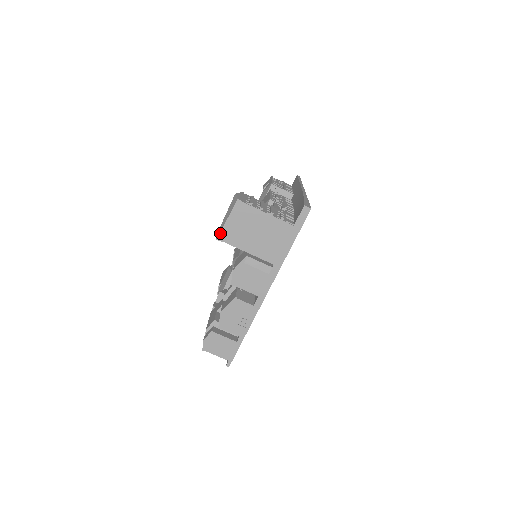
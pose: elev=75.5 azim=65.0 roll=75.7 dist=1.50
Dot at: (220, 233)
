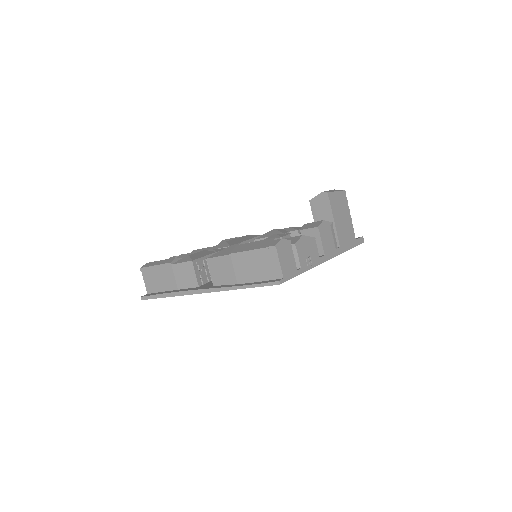
Dot at: (331, 192)
